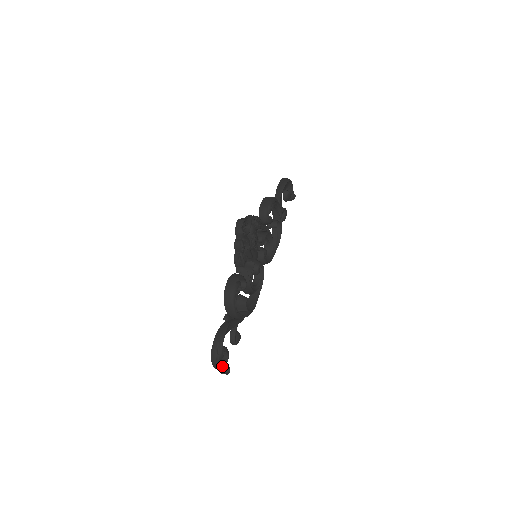
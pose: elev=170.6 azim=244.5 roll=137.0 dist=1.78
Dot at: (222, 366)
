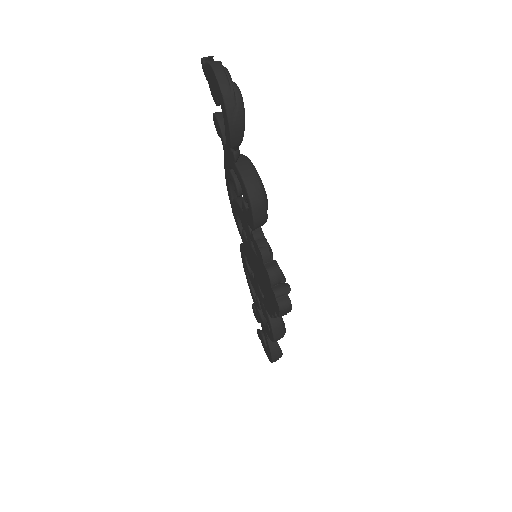
Dot at: occluded
